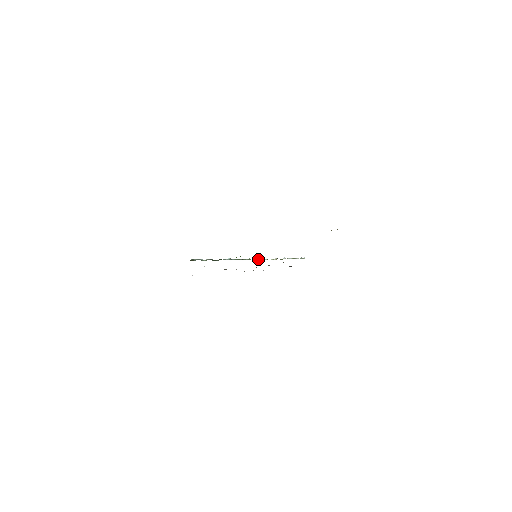
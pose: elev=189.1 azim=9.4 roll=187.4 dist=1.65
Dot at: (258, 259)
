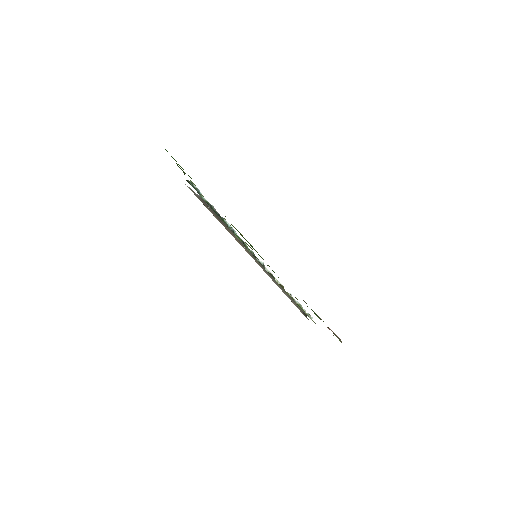
Dot at: (262, 263)
